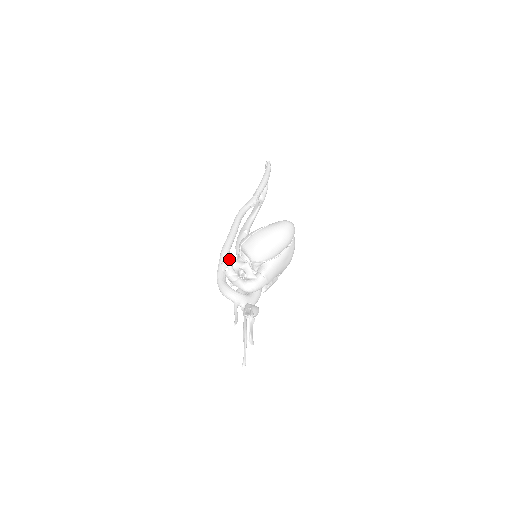
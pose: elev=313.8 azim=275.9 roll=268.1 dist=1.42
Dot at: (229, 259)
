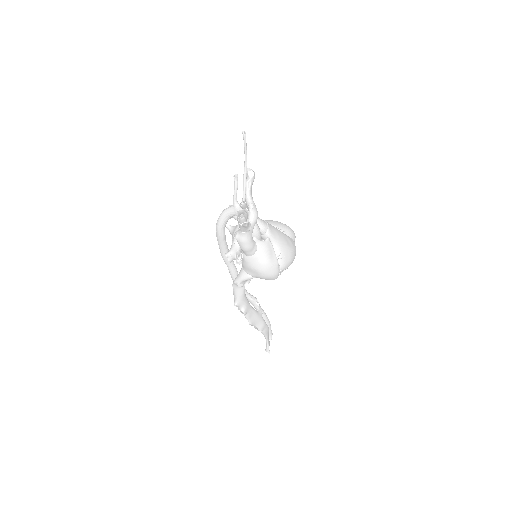
Dot at: occluded
